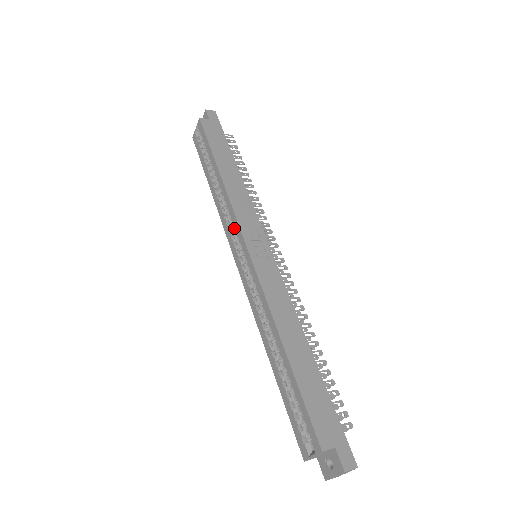
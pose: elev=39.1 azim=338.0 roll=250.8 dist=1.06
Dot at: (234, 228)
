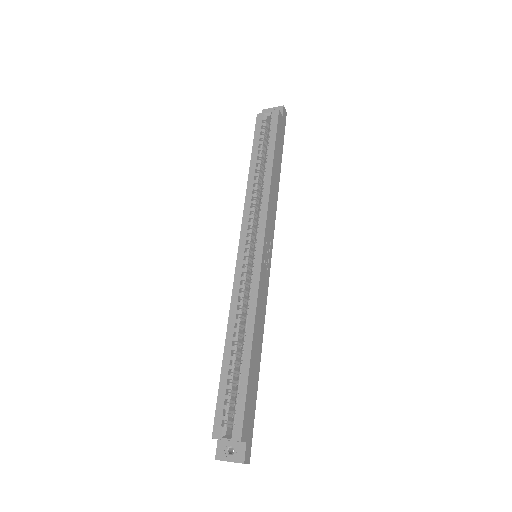
Dot at: (258, 223)
